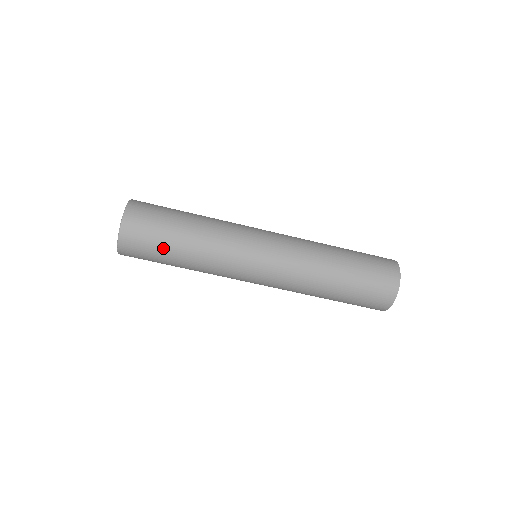
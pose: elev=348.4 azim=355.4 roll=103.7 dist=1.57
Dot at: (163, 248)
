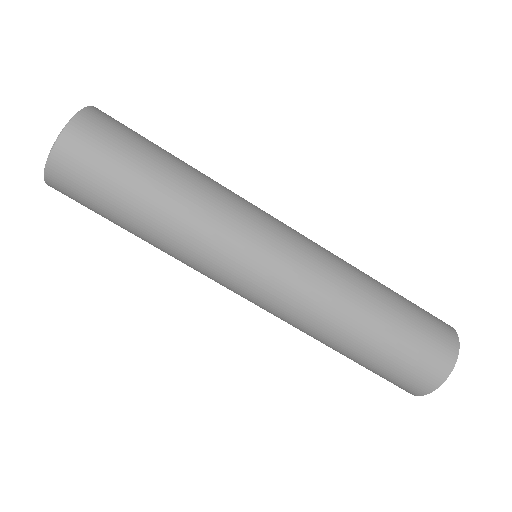
Dot at: (129, 174)
